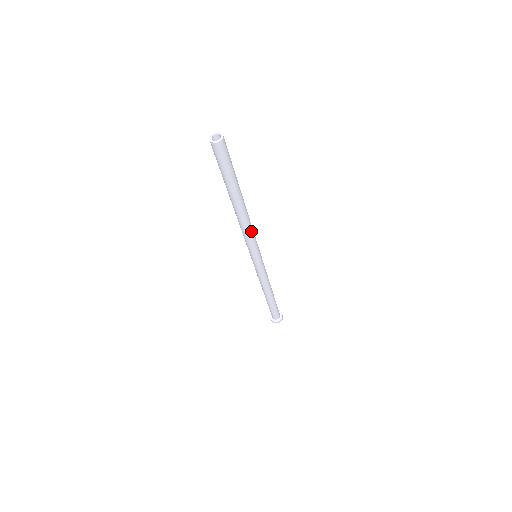
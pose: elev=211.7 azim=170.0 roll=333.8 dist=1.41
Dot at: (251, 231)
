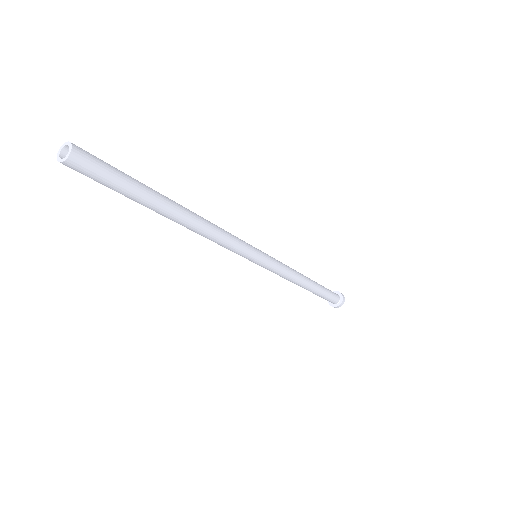
Dot at: (223, 233)
